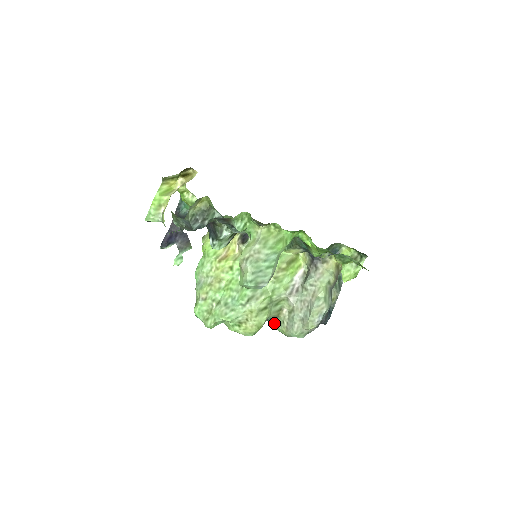
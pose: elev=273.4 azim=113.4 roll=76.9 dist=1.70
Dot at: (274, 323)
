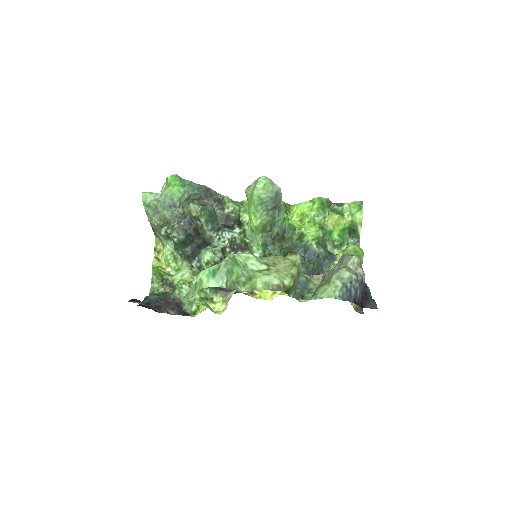
Dot at: (312, 297)
